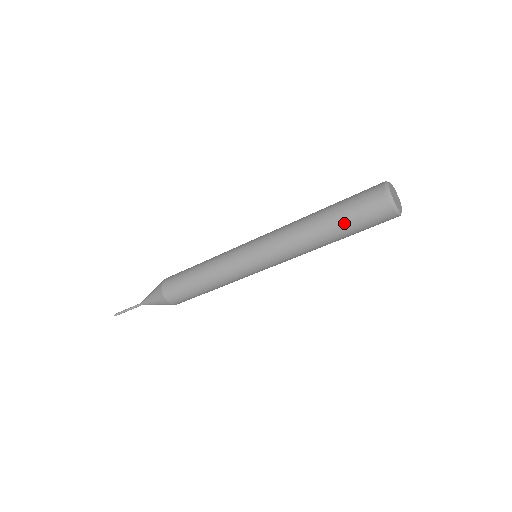
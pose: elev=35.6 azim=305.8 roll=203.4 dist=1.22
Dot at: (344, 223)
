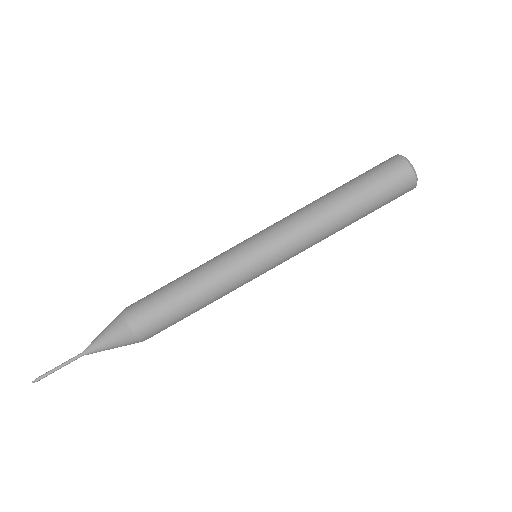
Dot at: (365, 194)
